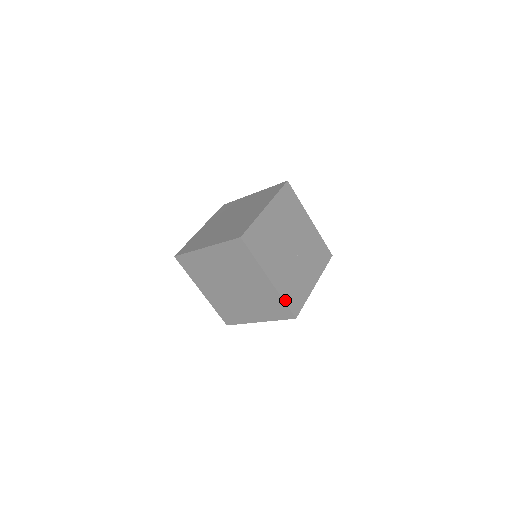
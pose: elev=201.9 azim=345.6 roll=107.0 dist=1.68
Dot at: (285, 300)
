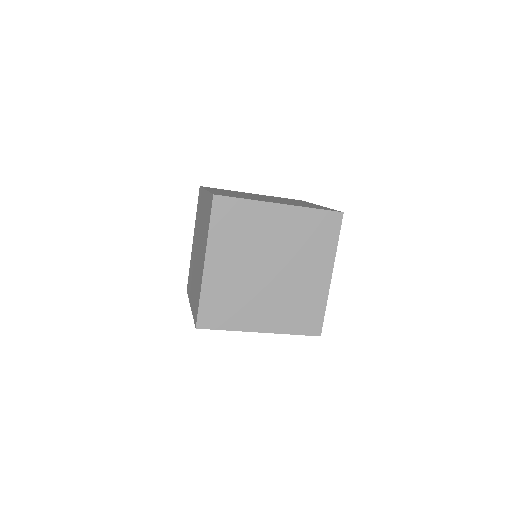
Dot at: (325, 309)
